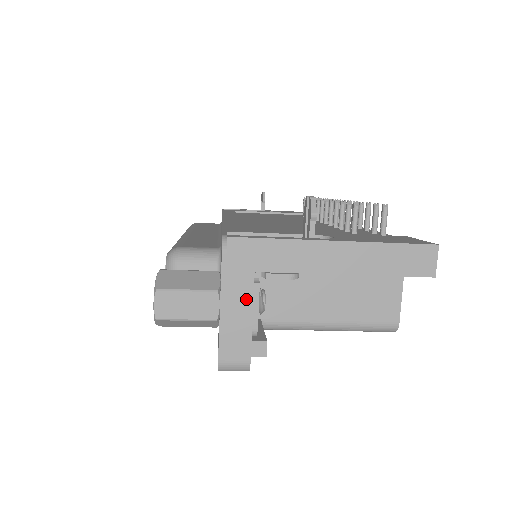
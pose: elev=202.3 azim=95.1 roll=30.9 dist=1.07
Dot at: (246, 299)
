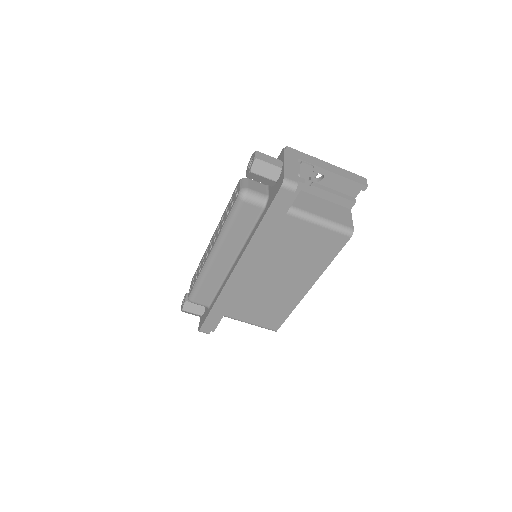
Dot at: (295, 164)
